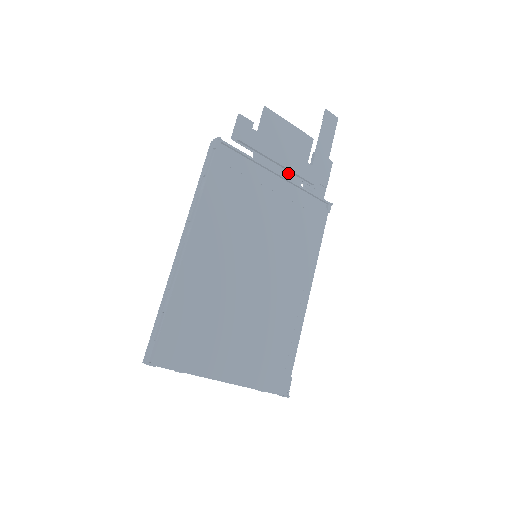
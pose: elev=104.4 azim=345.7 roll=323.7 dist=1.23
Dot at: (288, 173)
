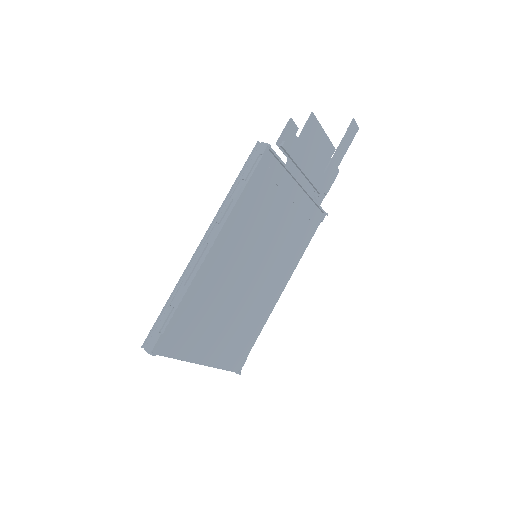
Dot at: (306, 181)
